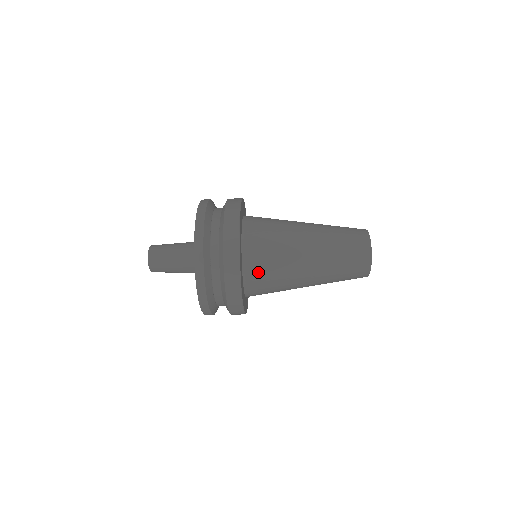
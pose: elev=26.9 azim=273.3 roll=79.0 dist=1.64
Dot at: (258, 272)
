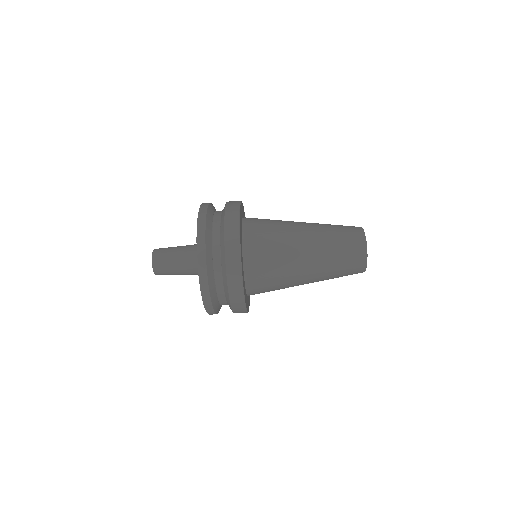
Dot at: (259, 278)
